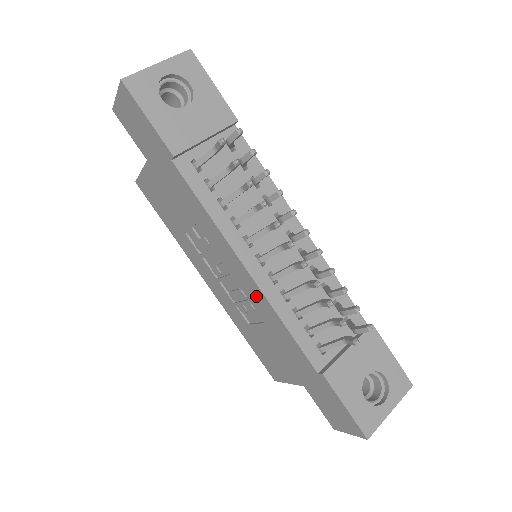
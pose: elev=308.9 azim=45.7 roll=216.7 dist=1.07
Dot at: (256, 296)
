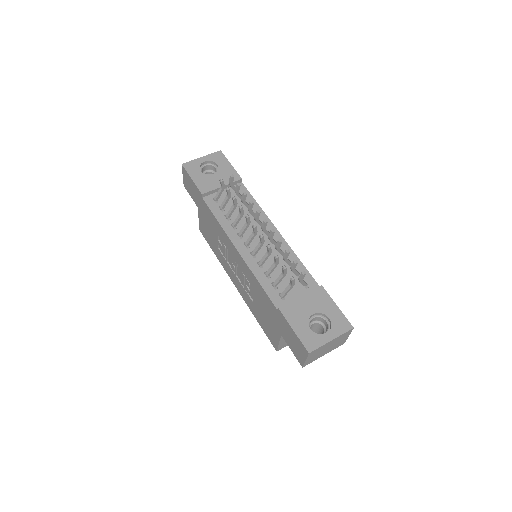
Dot at: (245, 268)
